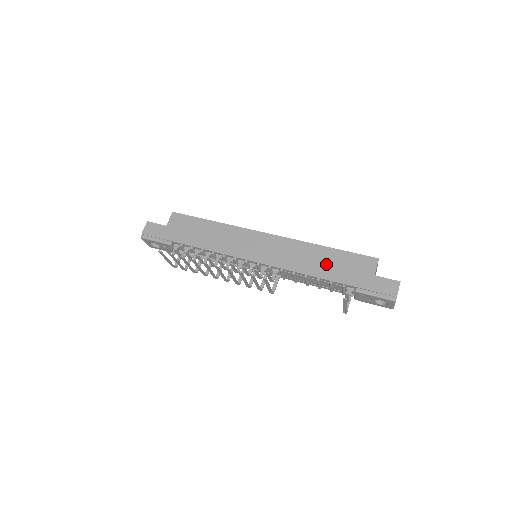
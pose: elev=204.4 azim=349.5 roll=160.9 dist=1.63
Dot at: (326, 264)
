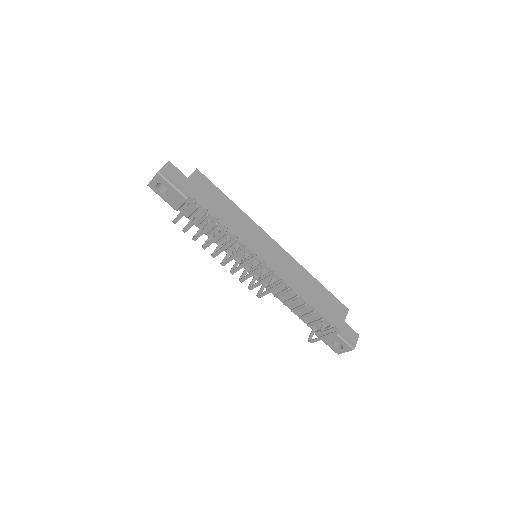
Dot at: (315, 294)
